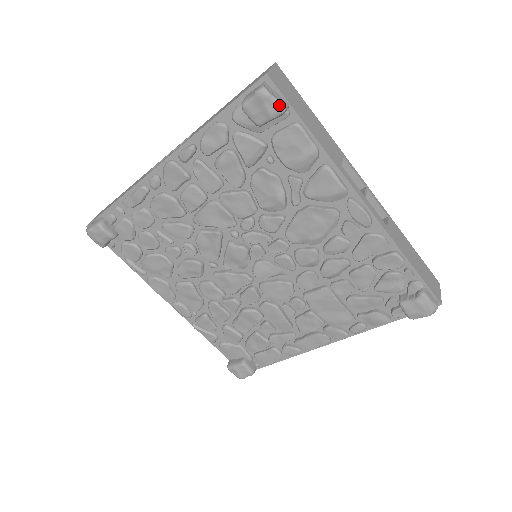
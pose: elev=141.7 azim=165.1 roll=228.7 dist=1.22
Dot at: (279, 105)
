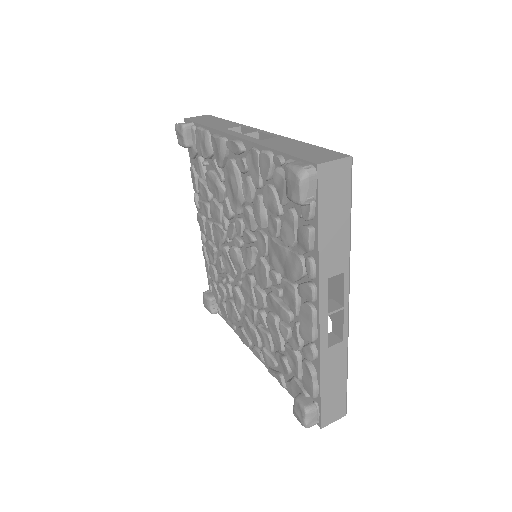
Dot at: (180, 125)
